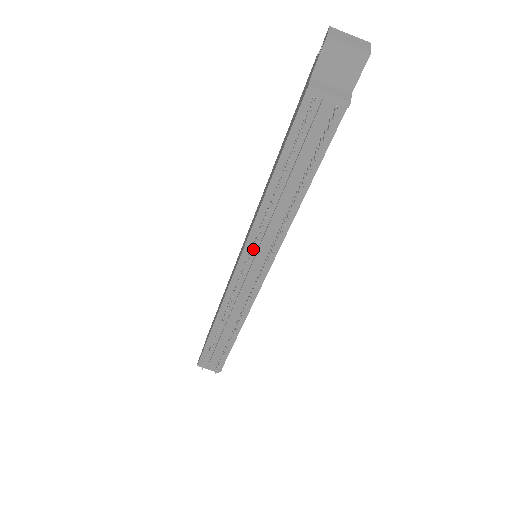
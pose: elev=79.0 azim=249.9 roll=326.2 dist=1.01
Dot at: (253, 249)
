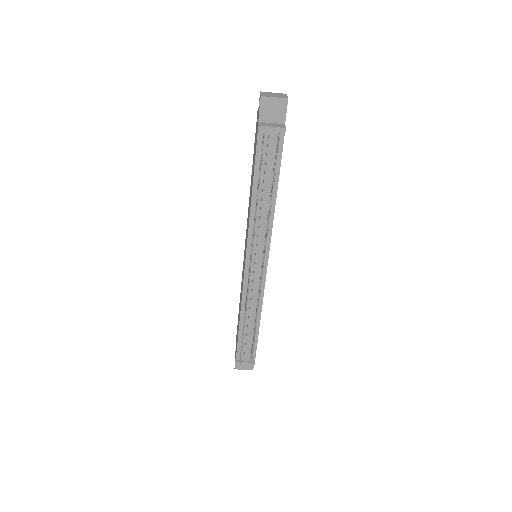
Dot at: (253, 247)
